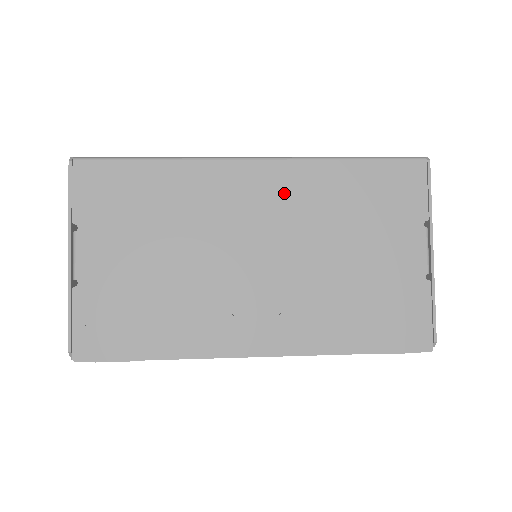
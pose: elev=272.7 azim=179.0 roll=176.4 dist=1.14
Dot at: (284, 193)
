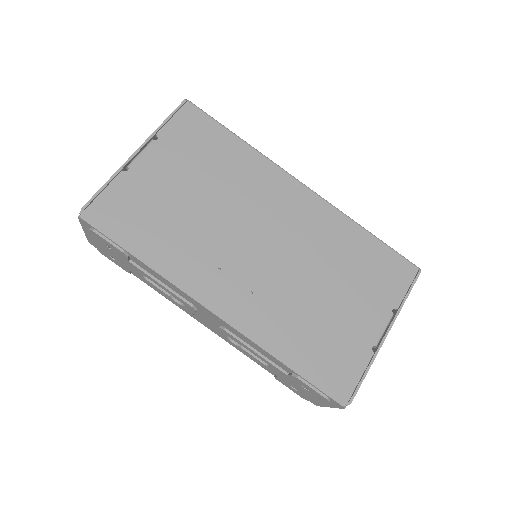
Dot at: (309, 219)
